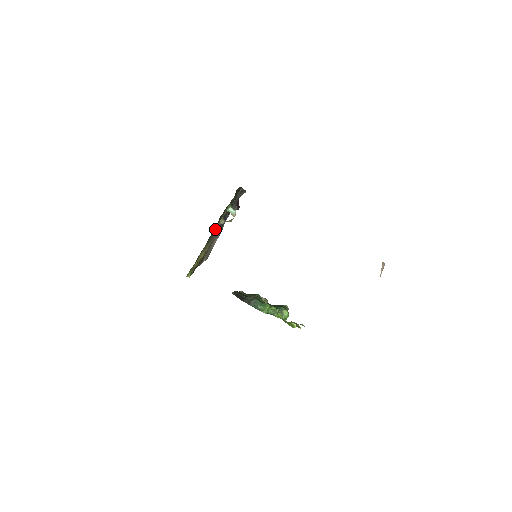
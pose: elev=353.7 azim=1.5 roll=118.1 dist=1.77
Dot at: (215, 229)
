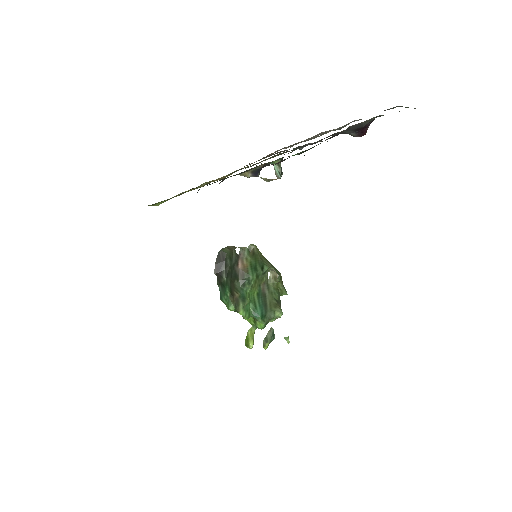
Dot at: occluded
